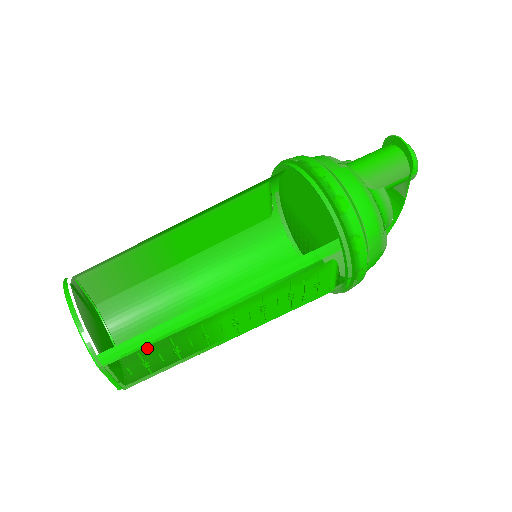
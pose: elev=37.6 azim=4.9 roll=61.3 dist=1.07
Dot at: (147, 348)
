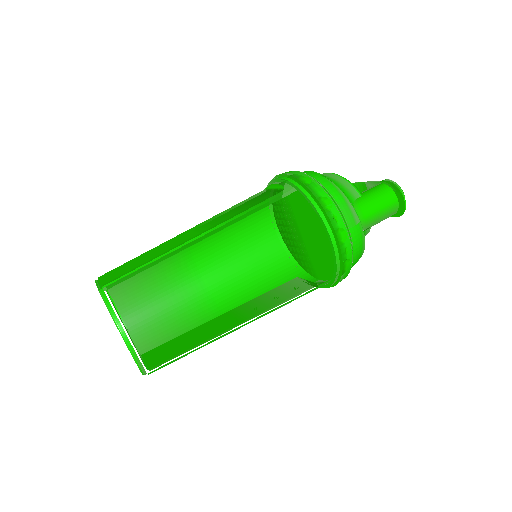
Dot at: occluded
